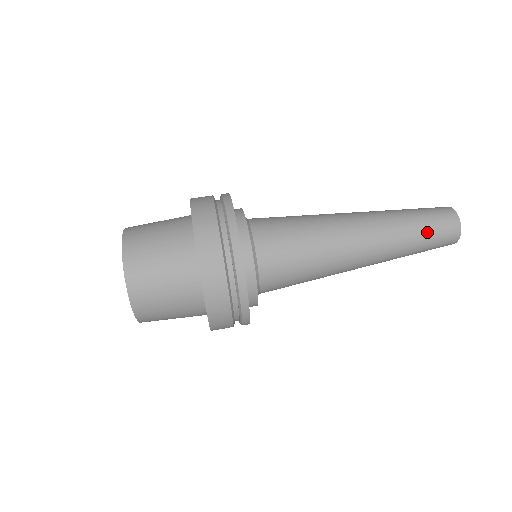
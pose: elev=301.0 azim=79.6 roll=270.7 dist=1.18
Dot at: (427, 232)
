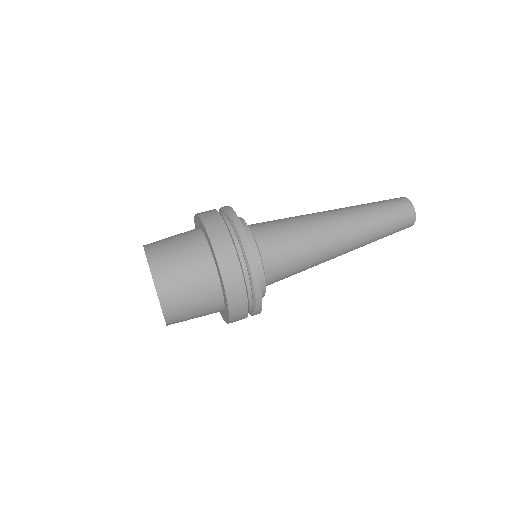
Dot at: (381, 203)
